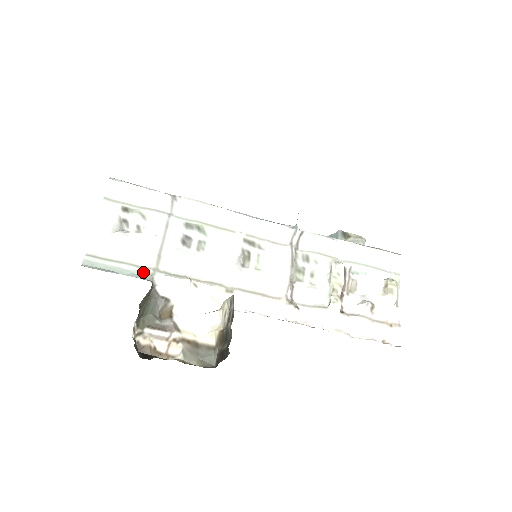
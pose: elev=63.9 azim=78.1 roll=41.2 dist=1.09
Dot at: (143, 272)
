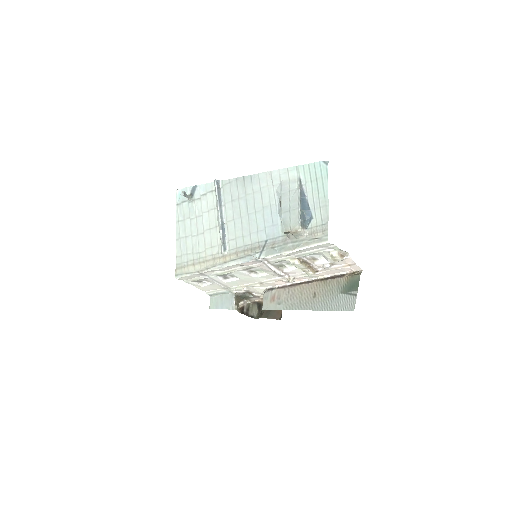
Dot at: (227, 291)
